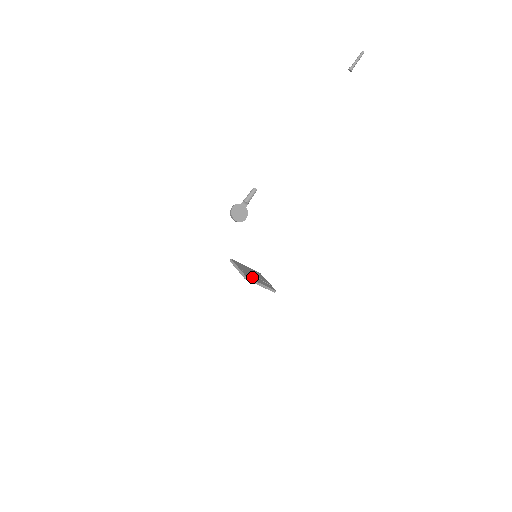
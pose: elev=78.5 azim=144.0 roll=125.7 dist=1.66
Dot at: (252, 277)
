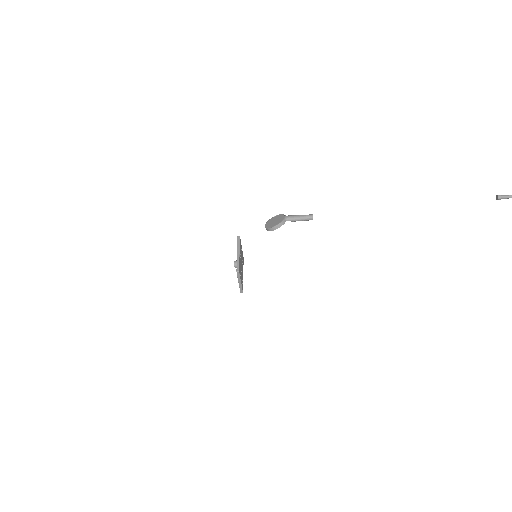
Dot at: occluded
